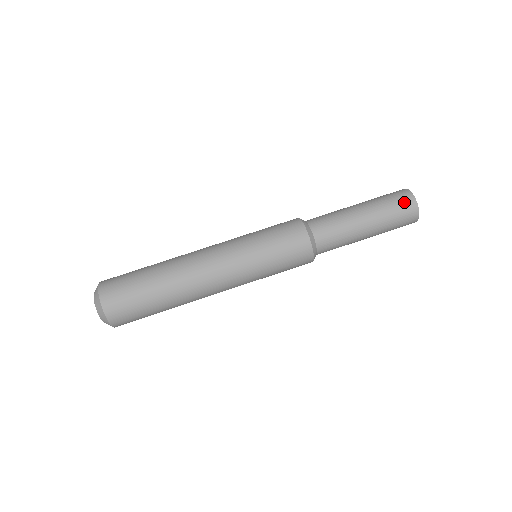
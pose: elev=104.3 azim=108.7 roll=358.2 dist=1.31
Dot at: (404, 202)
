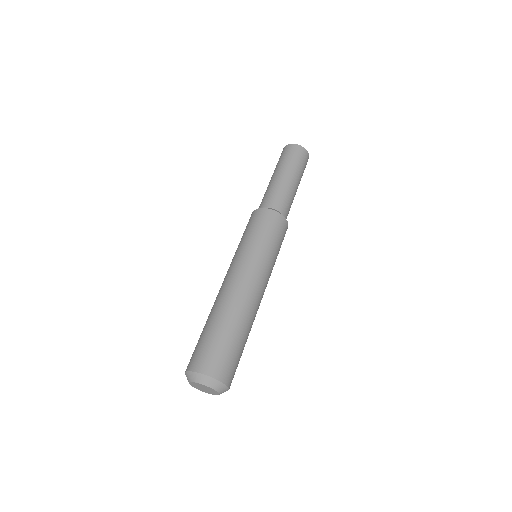
Dot at: (297, 152)
